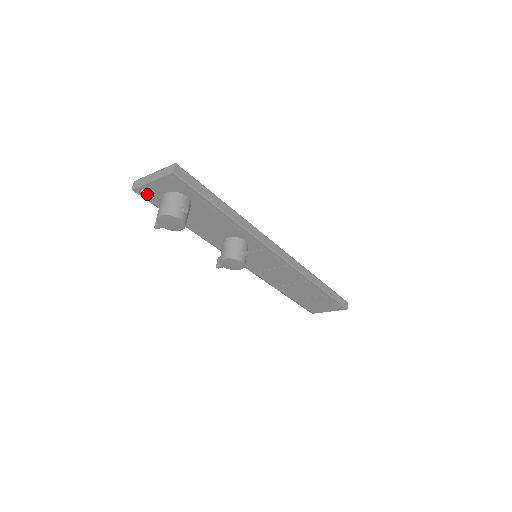
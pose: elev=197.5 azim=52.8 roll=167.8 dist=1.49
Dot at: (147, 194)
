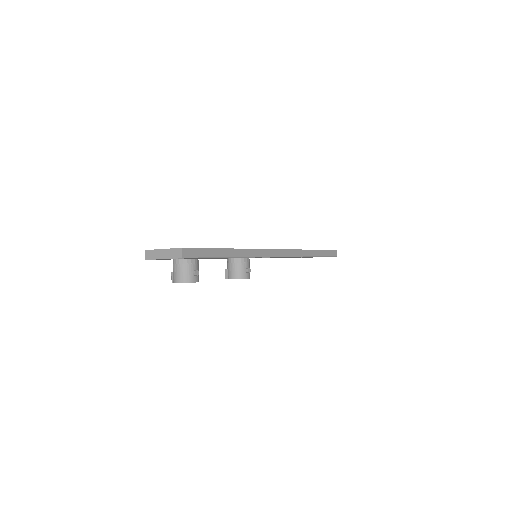
Dot at: occluded
